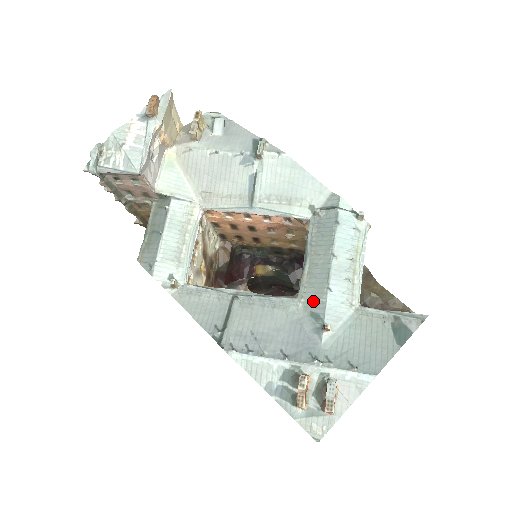
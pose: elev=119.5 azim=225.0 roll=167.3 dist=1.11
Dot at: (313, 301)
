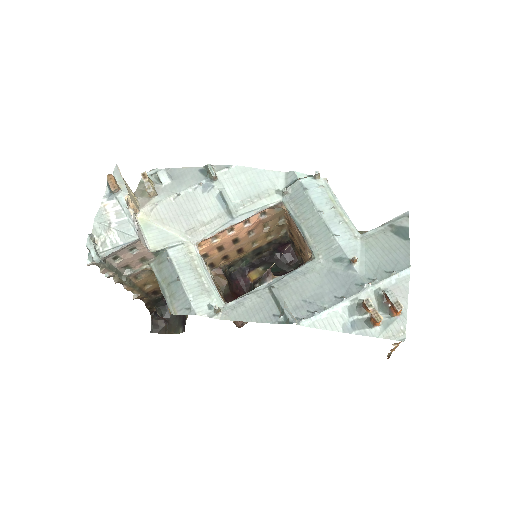
Dot at: (329, 251)
